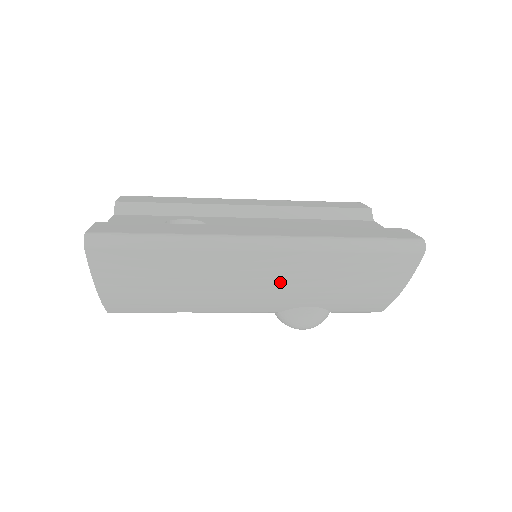
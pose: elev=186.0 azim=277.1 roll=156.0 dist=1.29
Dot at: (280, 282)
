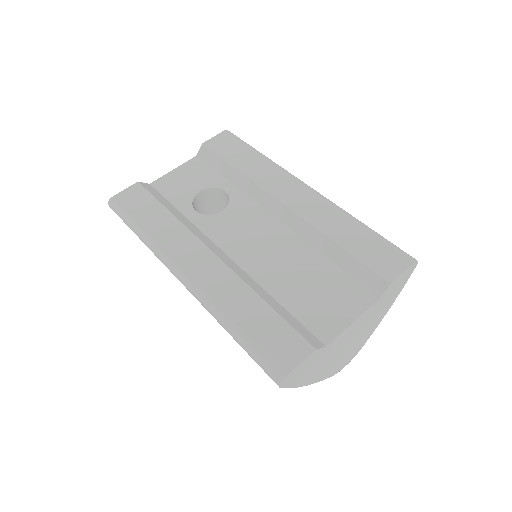
Dot at: occluded
